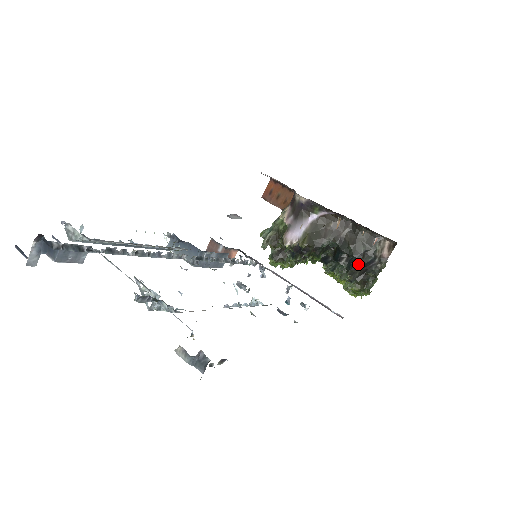
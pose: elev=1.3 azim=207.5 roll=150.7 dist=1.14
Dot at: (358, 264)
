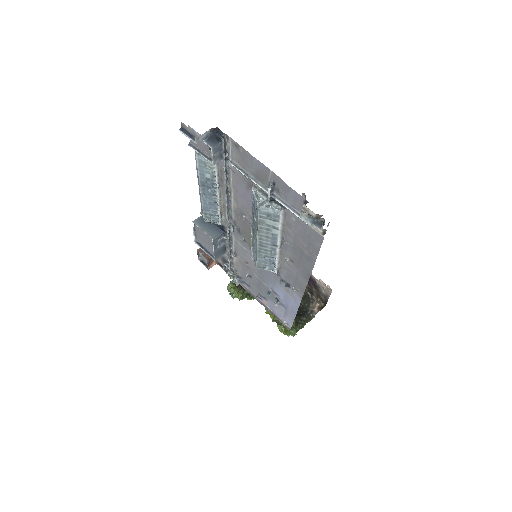
Dot at: occluded
